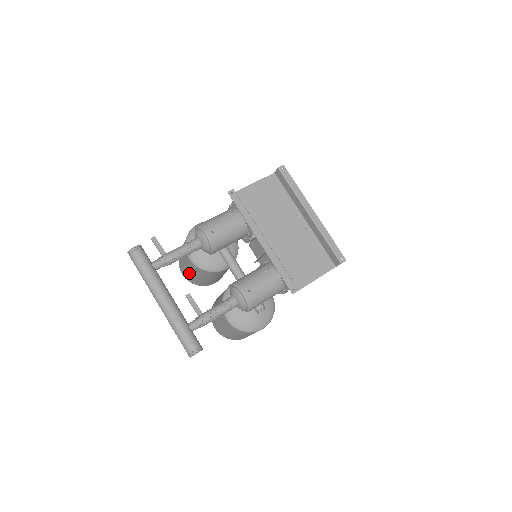
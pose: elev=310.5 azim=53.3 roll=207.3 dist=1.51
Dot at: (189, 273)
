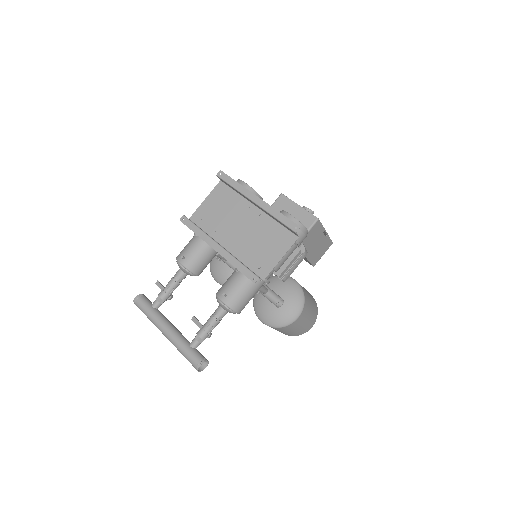
Dot at: occluded
